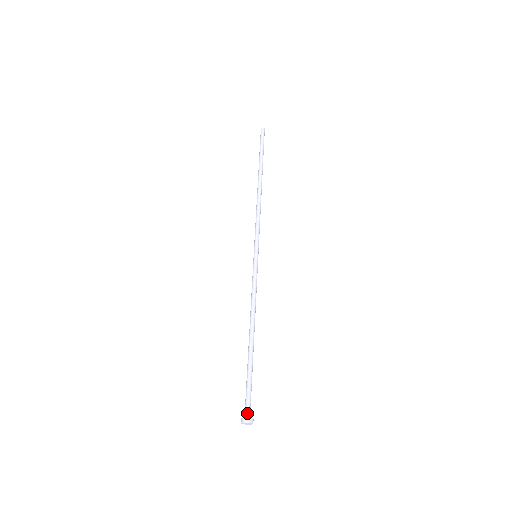
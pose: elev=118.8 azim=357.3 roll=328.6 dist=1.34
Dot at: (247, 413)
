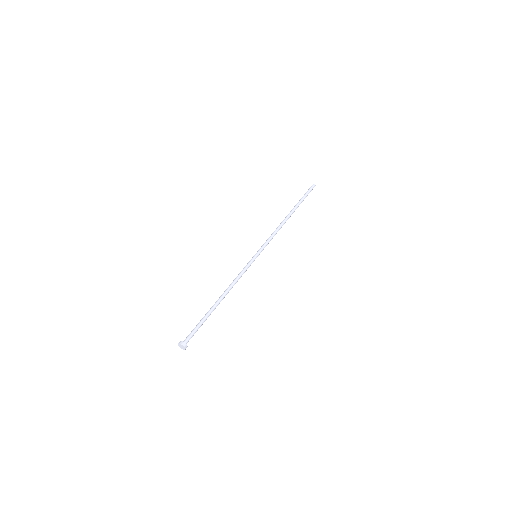
Dot at: (184, 340)
